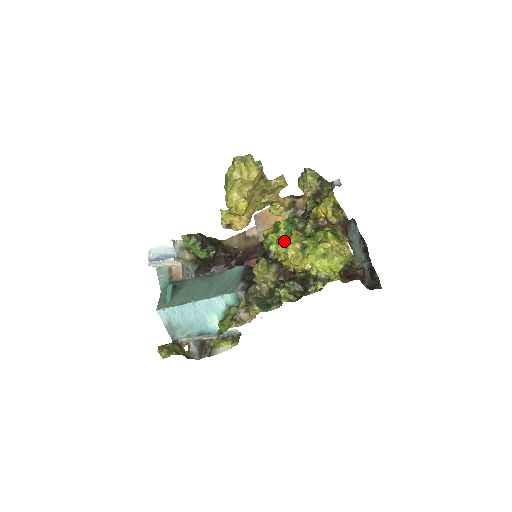
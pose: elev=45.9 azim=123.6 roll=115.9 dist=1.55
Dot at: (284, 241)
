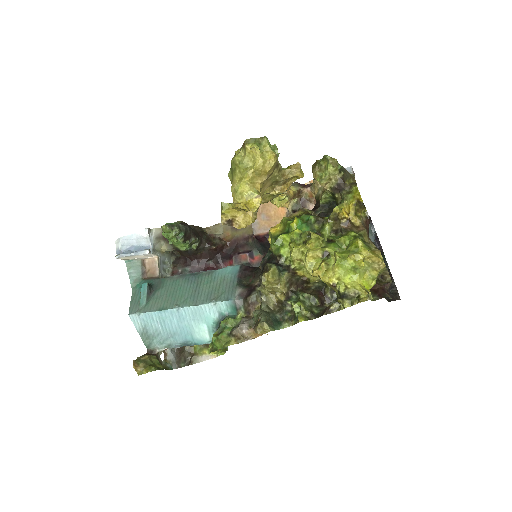
Dot at: (300, 245)
